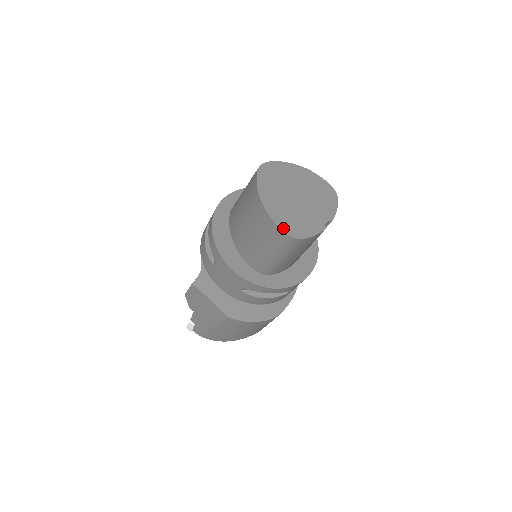
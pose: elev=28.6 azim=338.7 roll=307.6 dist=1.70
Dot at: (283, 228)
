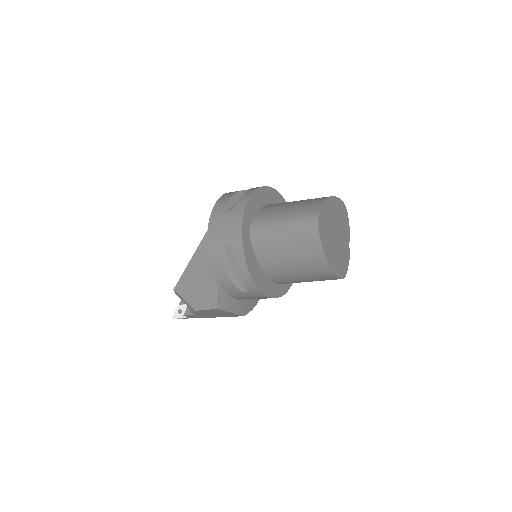
Dot at: (340, 275)
